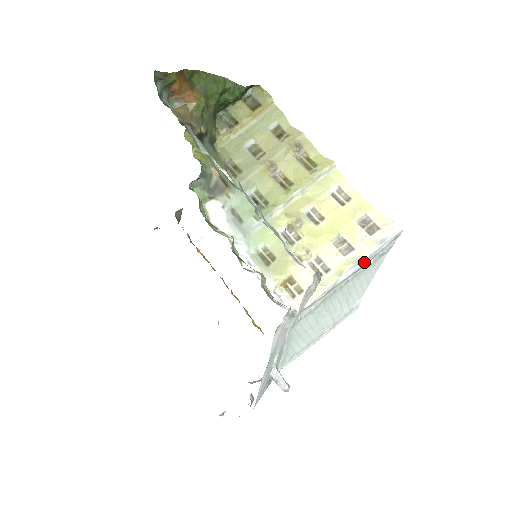
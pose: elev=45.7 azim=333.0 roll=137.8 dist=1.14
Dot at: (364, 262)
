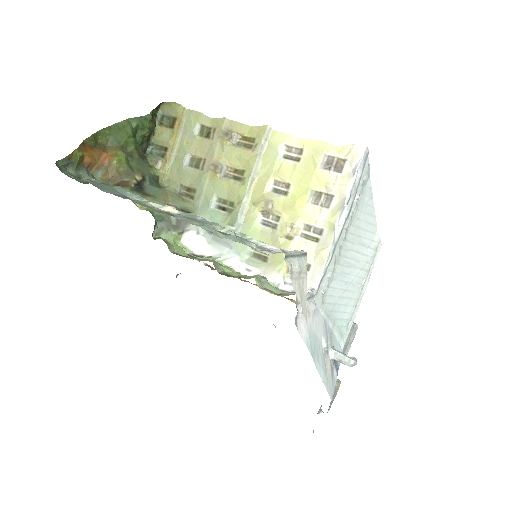
Dot at: (349, 203)
